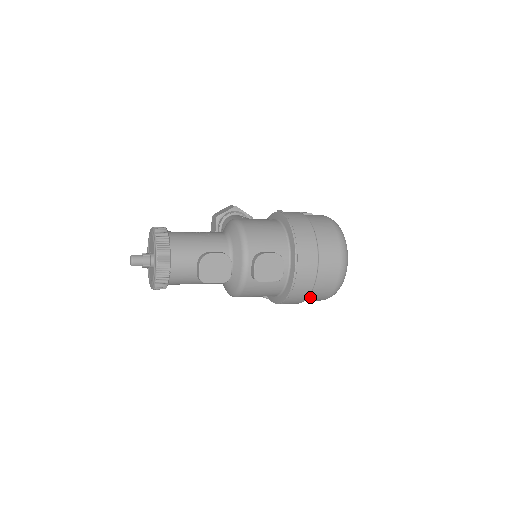
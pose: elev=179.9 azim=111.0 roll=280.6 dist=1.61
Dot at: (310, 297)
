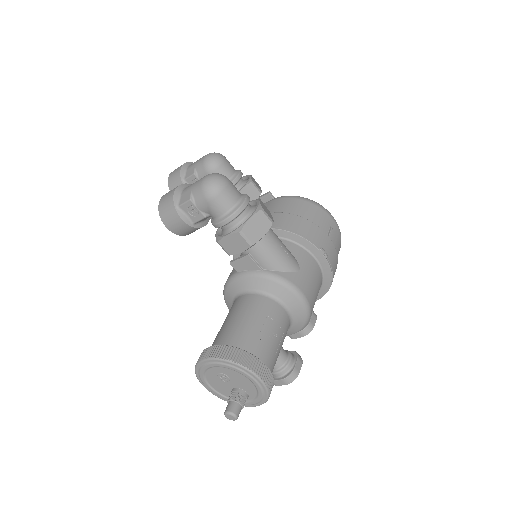
Dot at: occluded
